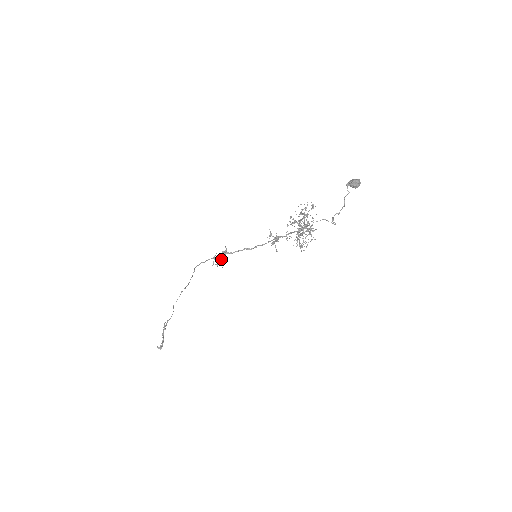
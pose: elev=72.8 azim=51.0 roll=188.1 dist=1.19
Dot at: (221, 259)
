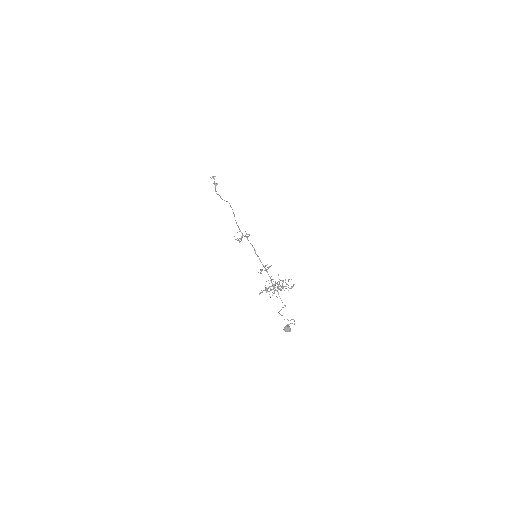
Dot at: (238, 240)
